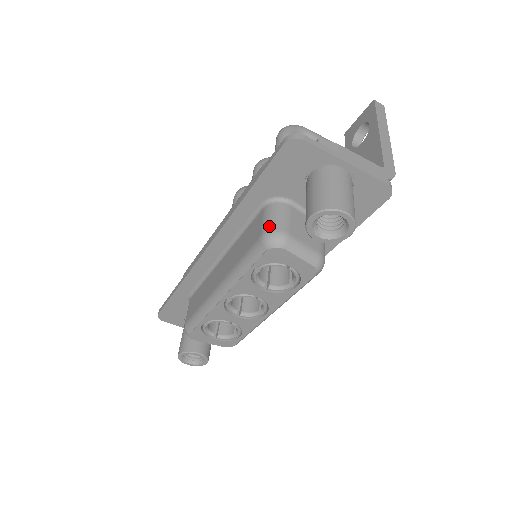
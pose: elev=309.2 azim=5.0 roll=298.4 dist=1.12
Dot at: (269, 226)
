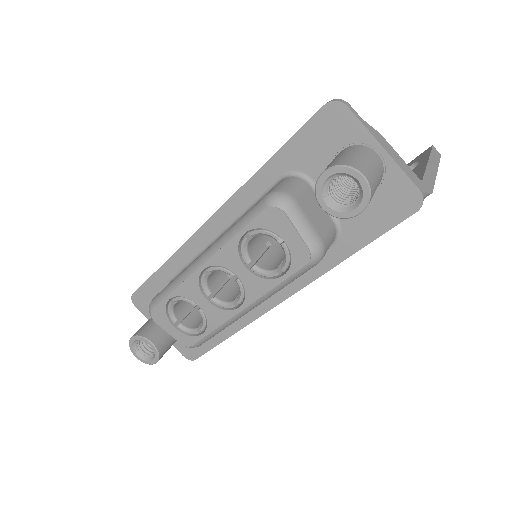
Dot at: (279, 188)
